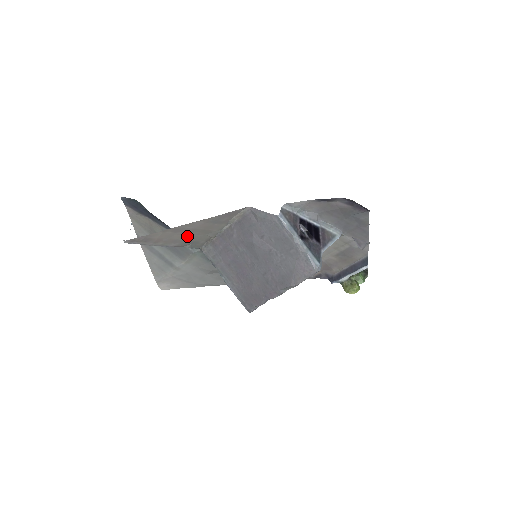
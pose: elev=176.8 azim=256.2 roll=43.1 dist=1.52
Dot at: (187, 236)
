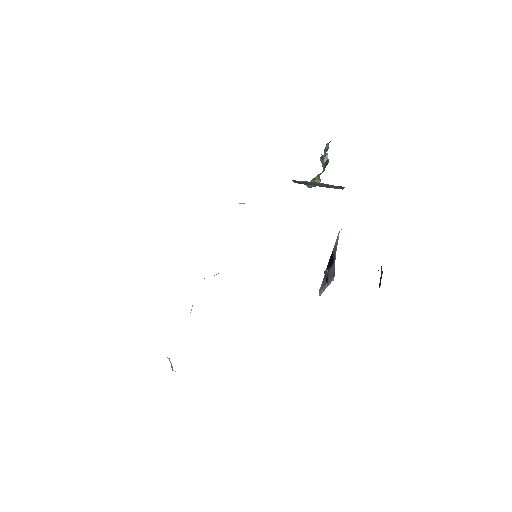
Dot at: occluded
